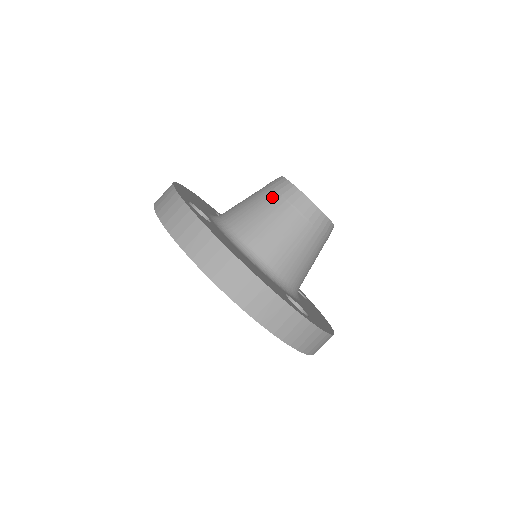
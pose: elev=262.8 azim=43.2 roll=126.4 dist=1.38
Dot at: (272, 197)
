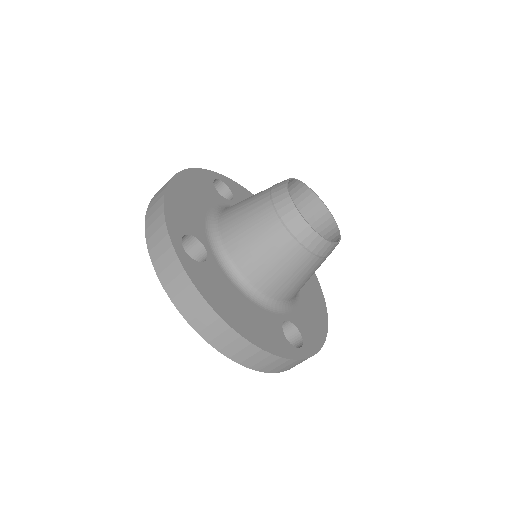
Dot at: (274, 224)
